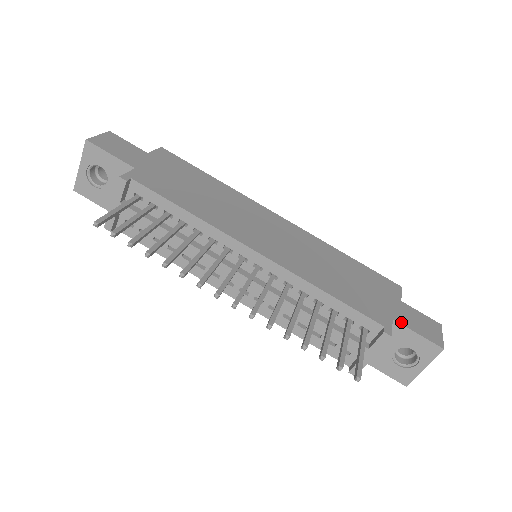
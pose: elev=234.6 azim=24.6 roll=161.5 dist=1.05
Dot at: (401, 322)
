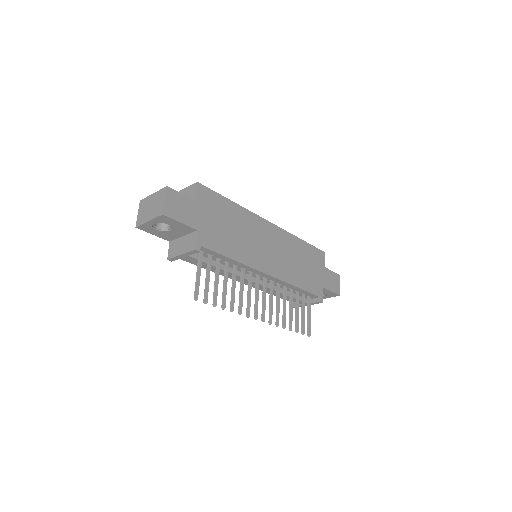
Dot at: (325, 287)
